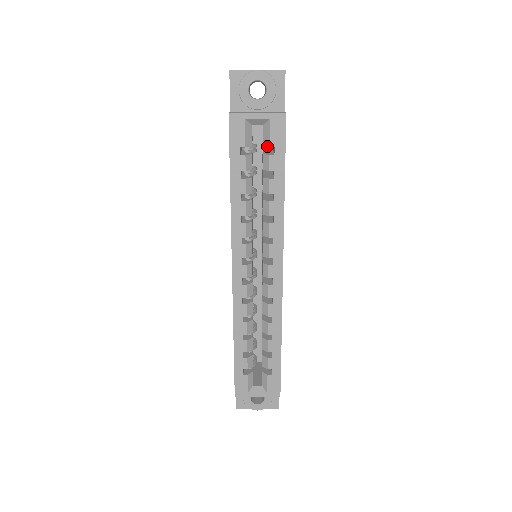
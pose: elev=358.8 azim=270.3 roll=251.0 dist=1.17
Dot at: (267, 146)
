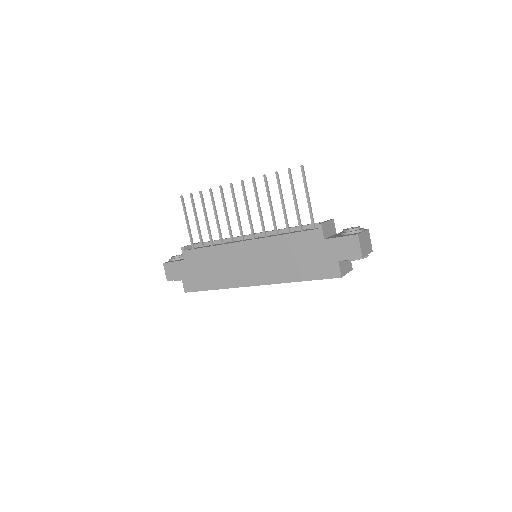
Dot at: occluded
